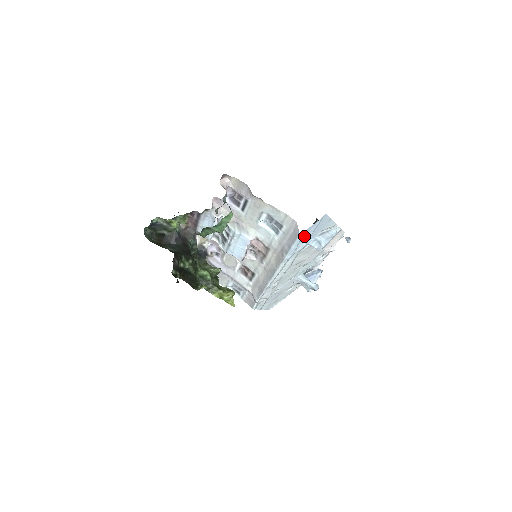
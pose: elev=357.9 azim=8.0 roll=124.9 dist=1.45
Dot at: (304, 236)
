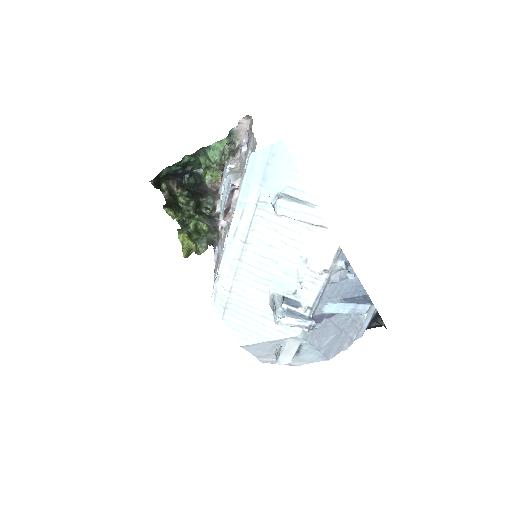
Dot at: (259, 169)
